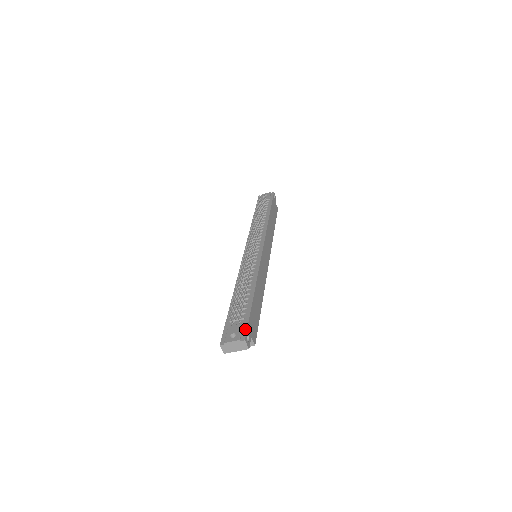
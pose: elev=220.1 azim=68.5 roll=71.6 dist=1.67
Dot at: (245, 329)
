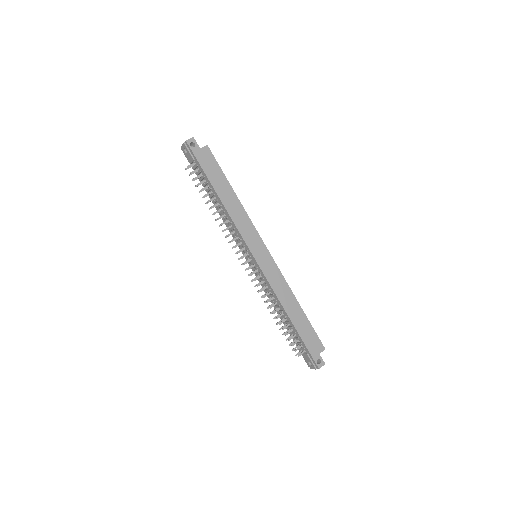
Dot at: (312, 359)
